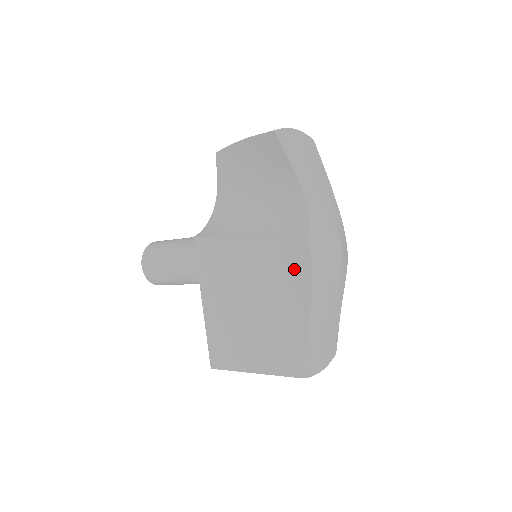
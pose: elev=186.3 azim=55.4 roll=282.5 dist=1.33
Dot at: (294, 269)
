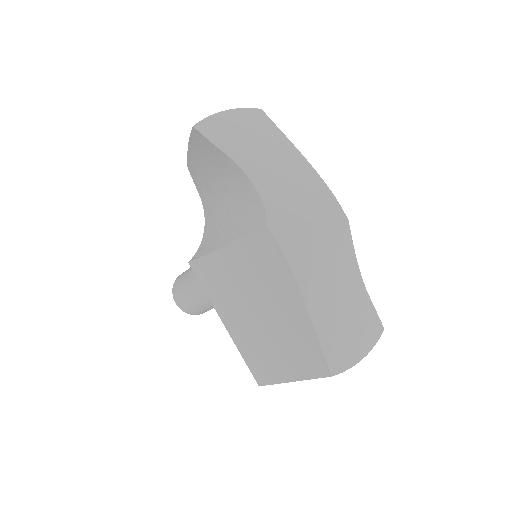
Dot at: (271, 262)
